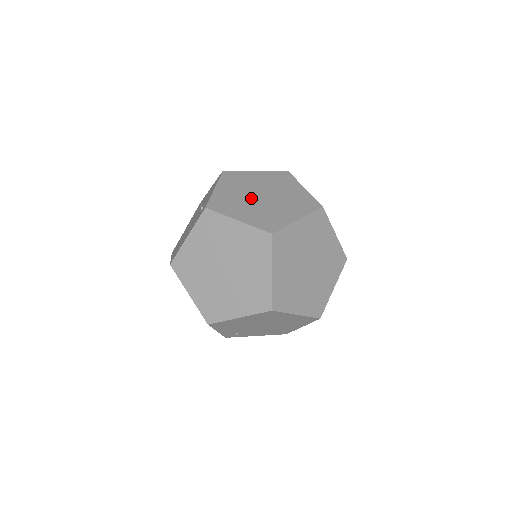
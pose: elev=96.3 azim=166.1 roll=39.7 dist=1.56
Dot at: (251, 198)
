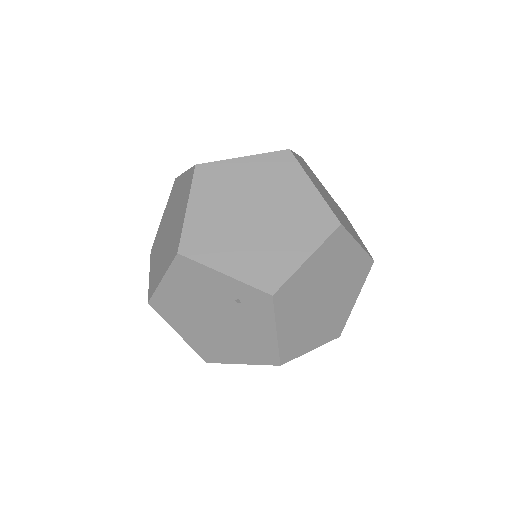
Dot at: (258, 230)
